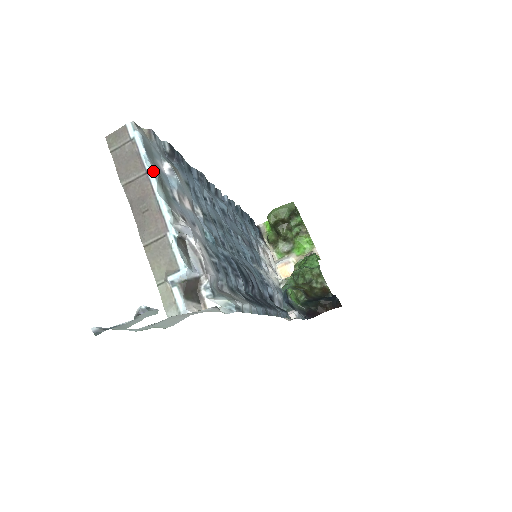
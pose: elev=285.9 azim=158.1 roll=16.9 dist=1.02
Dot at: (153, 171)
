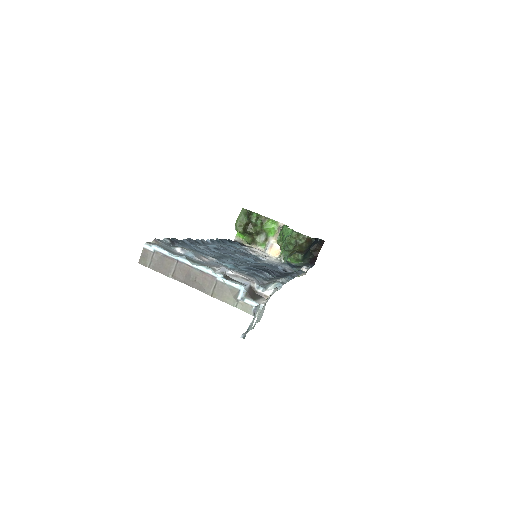
Dot at: (180, 257)
